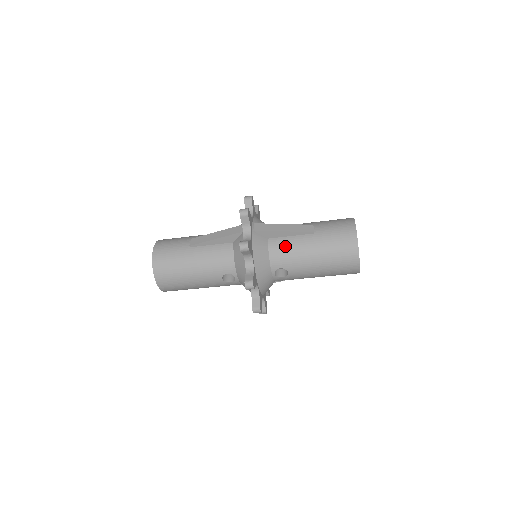
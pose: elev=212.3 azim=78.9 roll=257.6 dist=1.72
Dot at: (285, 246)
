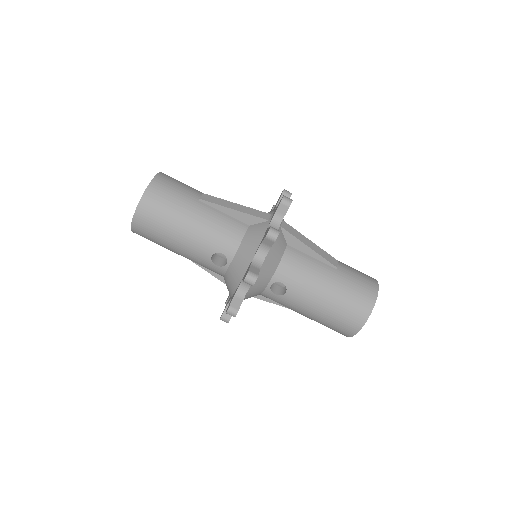
Dot at: (302, 263)
